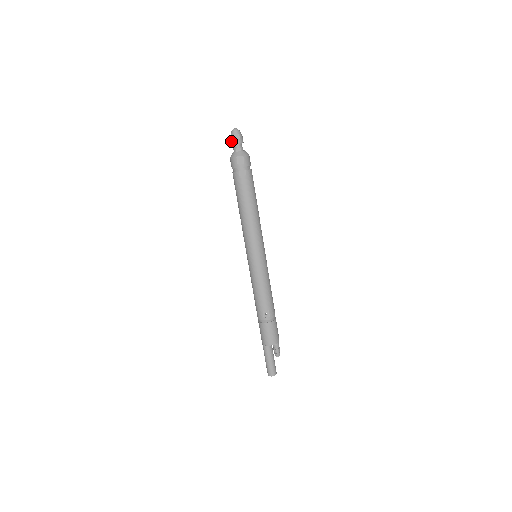
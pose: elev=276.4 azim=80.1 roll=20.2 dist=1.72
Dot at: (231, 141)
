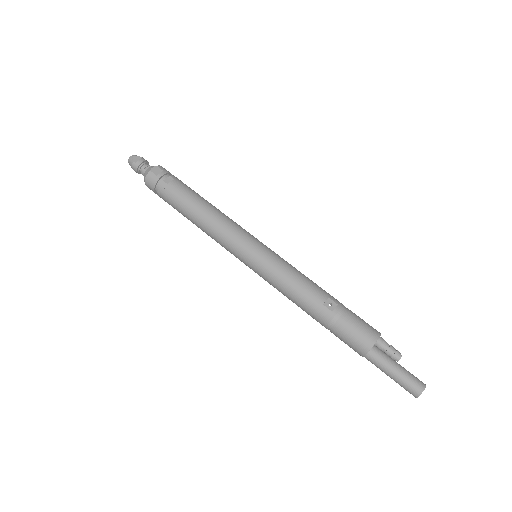
Dot at: (134, 167)
